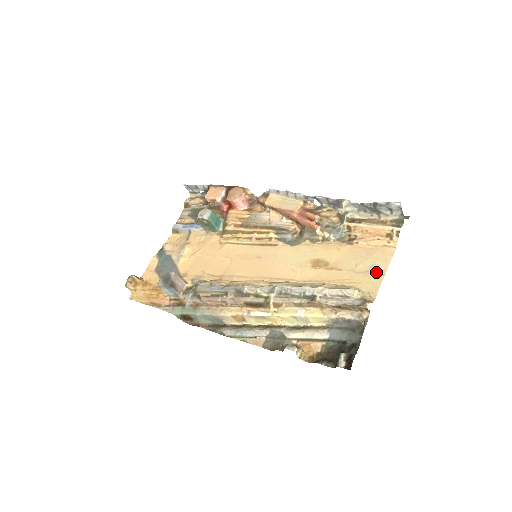
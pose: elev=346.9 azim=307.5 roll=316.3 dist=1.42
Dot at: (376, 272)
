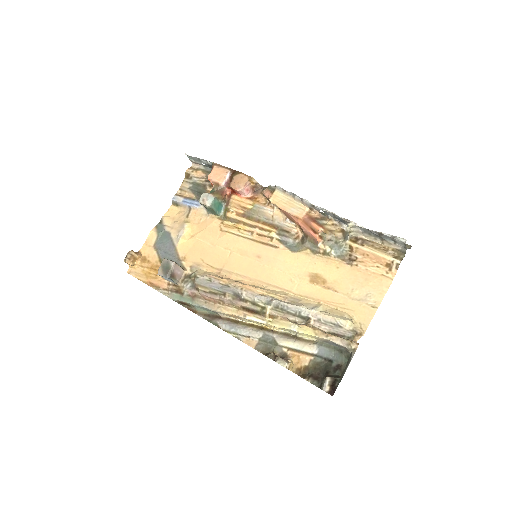
Dot at: (370, 303)
